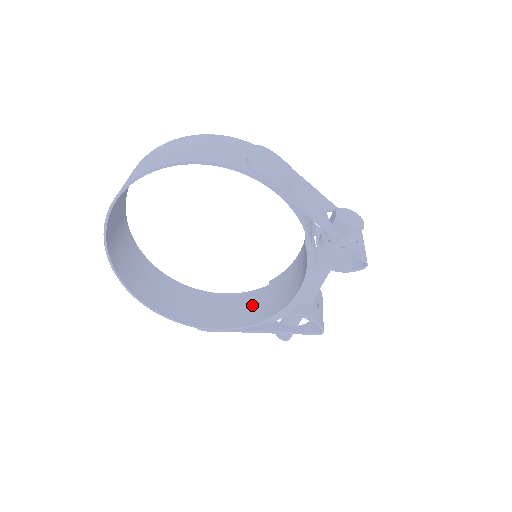
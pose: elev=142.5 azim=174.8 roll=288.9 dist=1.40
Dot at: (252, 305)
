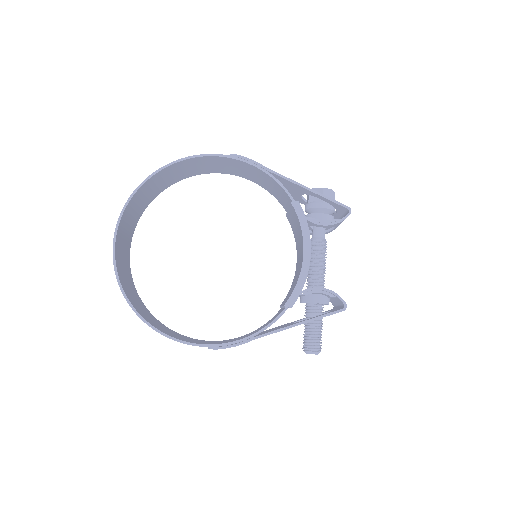
Dot at: occluded
